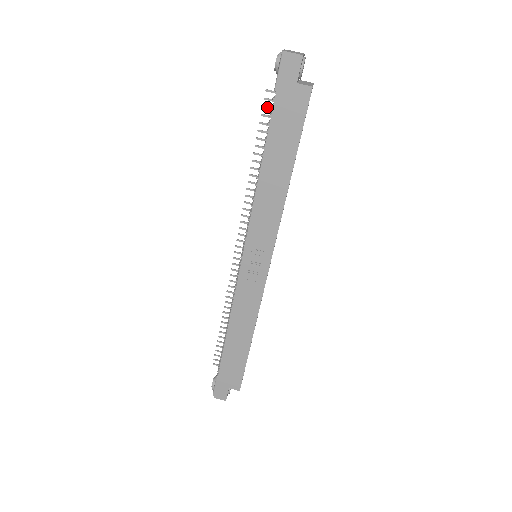
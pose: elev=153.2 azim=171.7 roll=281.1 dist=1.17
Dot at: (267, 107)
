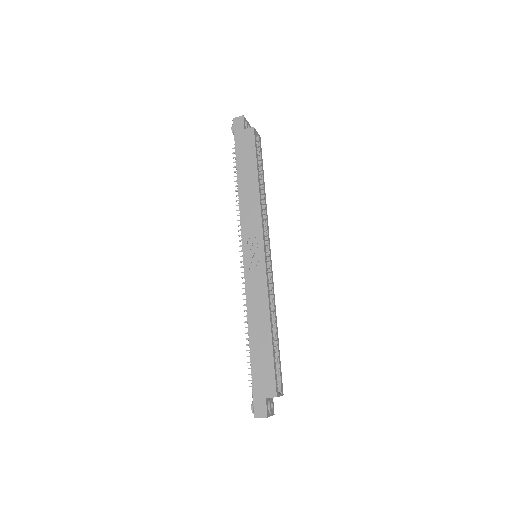
Dot at: occluded
